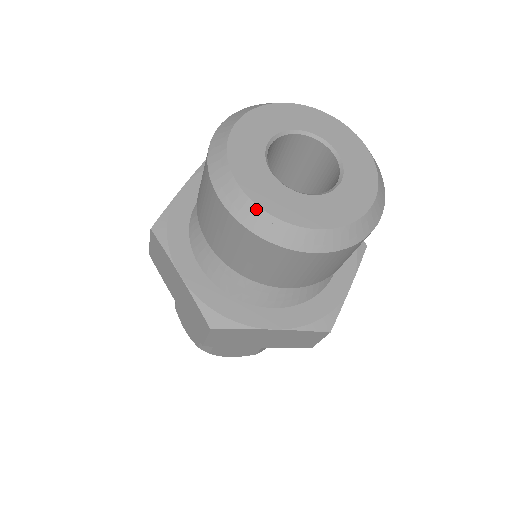
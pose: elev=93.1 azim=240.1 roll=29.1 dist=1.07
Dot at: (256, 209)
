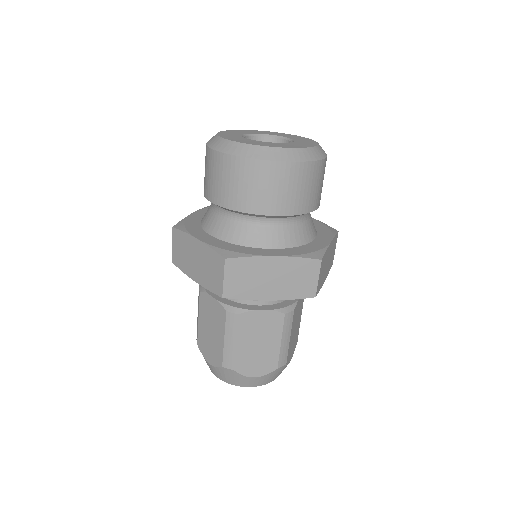
Dot at: (240, 144)
